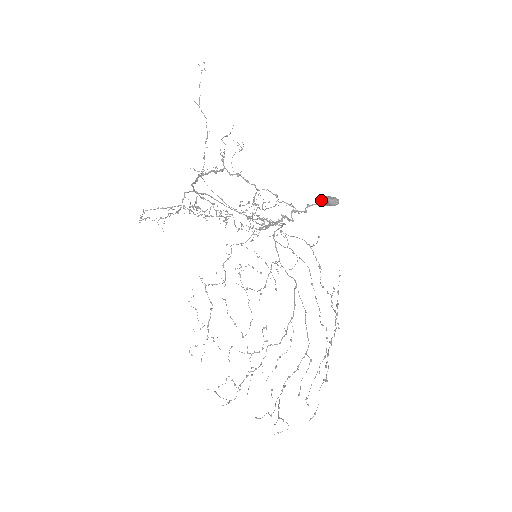
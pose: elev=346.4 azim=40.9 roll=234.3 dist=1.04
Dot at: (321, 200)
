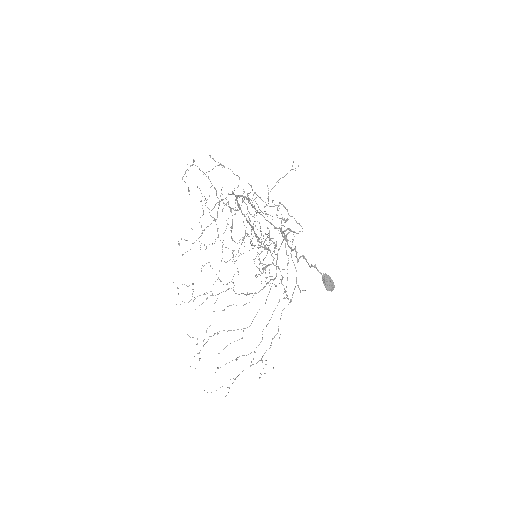
Dot at: (323, 278)
